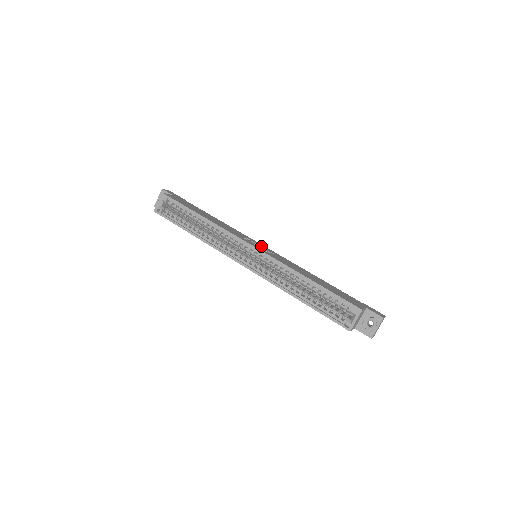
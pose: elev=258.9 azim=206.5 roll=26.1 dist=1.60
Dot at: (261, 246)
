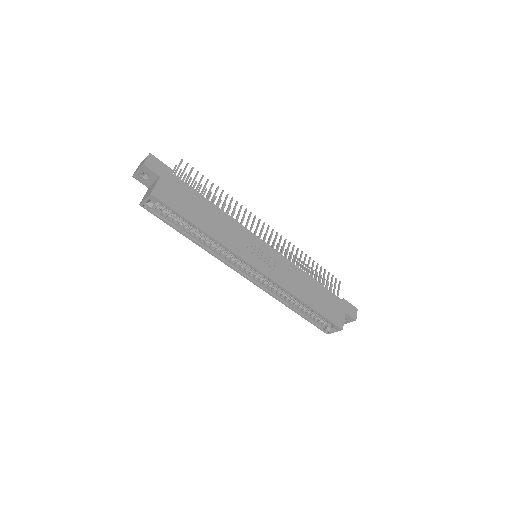
Dot at: (263, 252)
